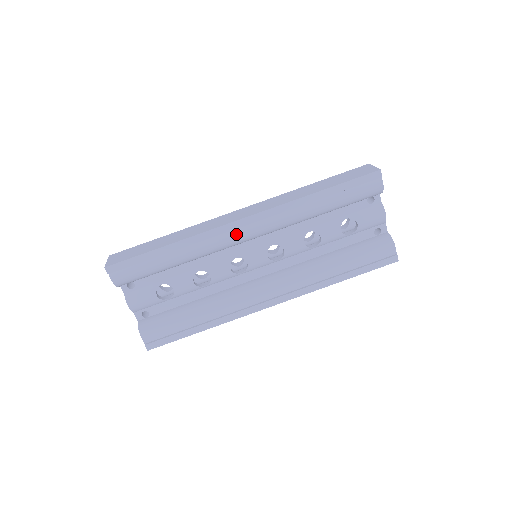
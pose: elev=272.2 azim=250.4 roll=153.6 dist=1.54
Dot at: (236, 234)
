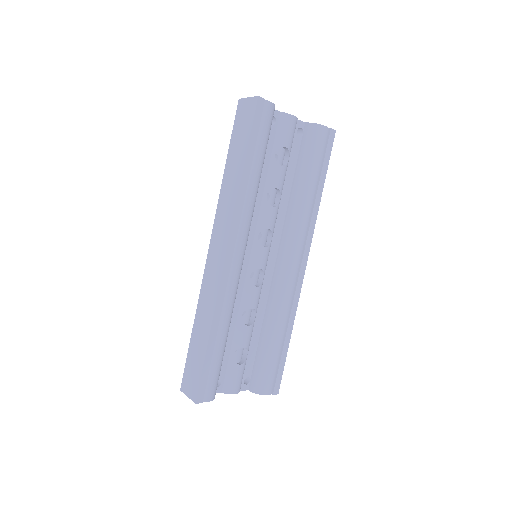
Dot at: (235, 268)
